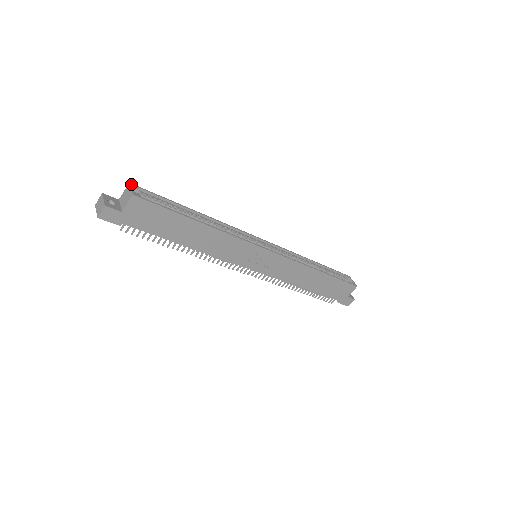
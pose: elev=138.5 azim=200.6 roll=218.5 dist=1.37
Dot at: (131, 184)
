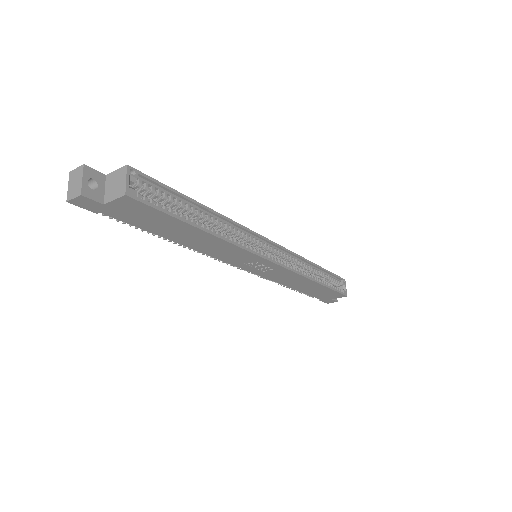
Dot at: (129, 168)
